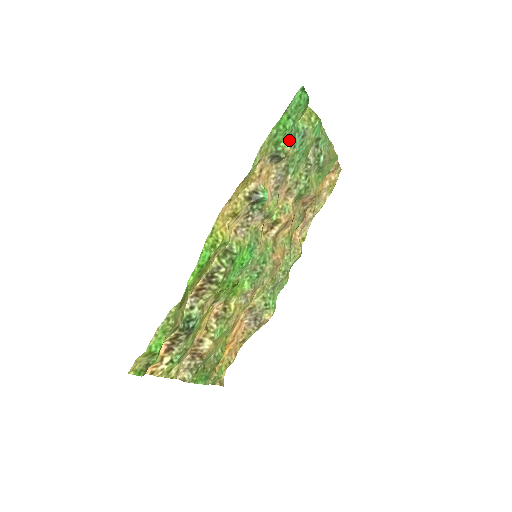
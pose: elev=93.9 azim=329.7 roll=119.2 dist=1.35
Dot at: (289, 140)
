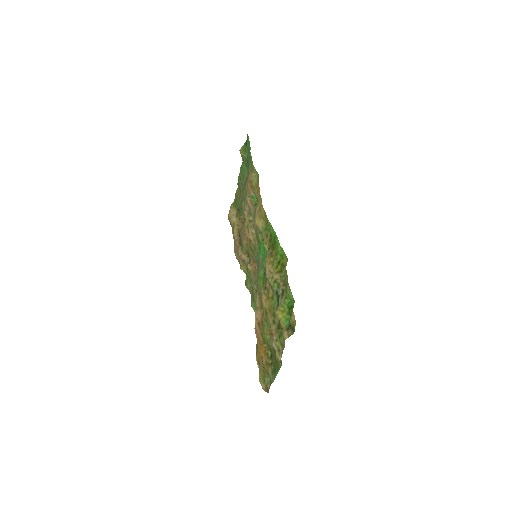
Dot at: occluded
